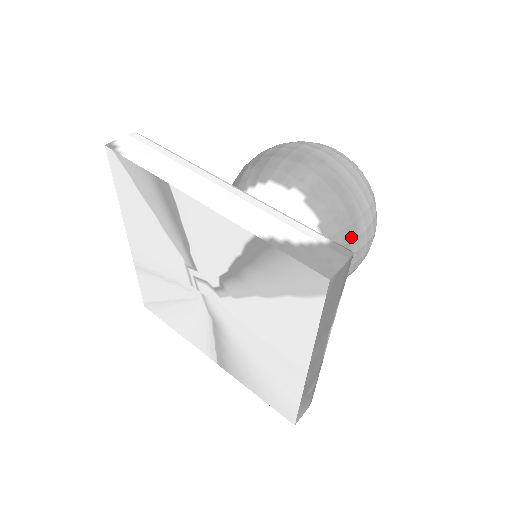
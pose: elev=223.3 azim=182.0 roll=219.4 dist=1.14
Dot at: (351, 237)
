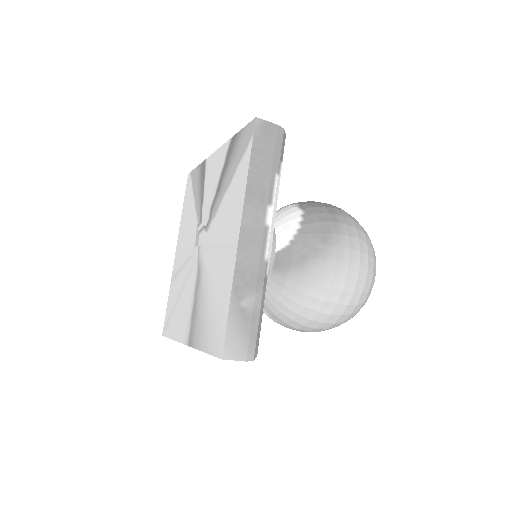
Dot at: (330, 231)
